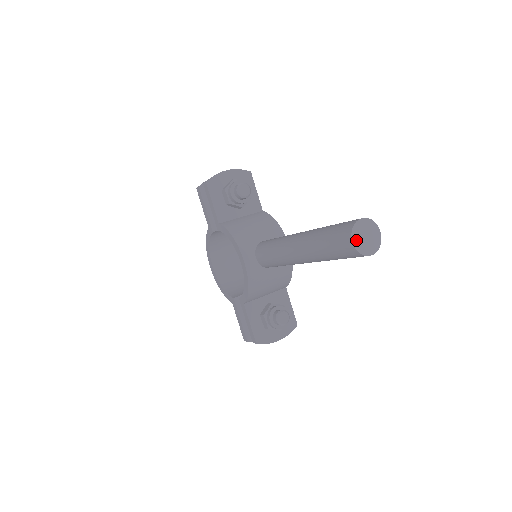
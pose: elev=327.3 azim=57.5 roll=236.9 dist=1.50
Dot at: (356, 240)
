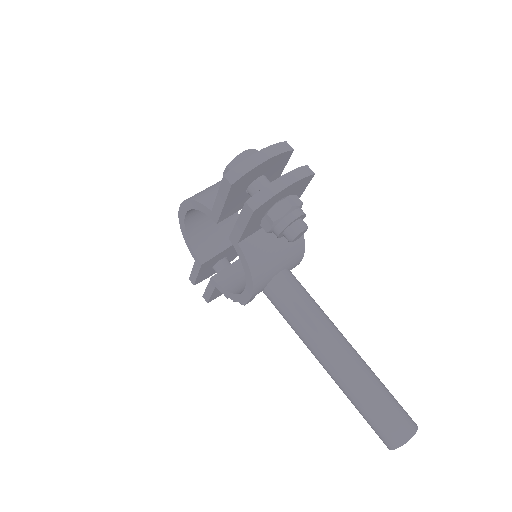
Dot at: (395, 446)
